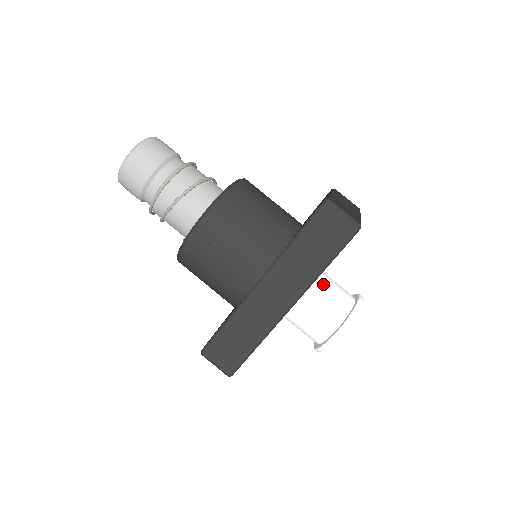
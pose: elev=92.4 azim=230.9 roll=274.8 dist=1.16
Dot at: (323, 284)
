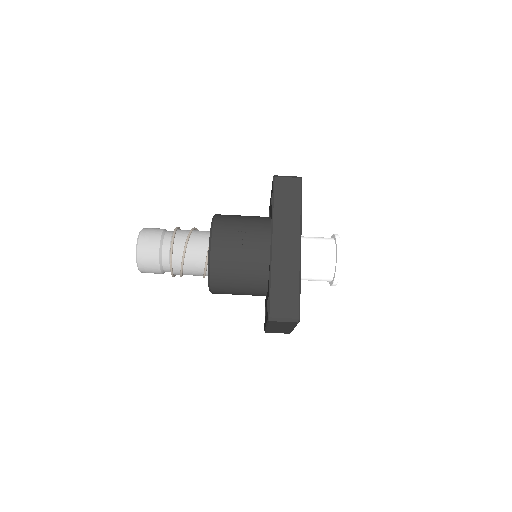
Dot at: (307, 237)
